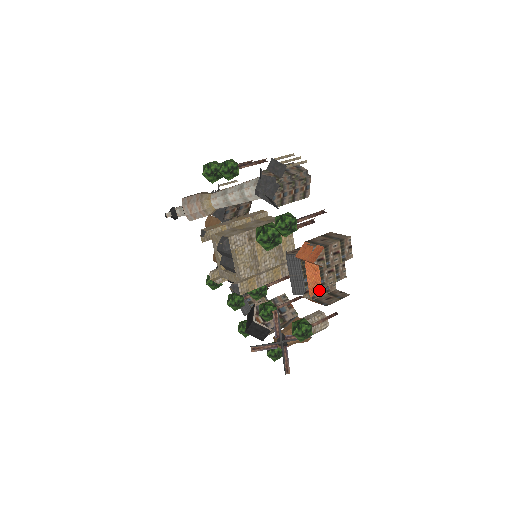
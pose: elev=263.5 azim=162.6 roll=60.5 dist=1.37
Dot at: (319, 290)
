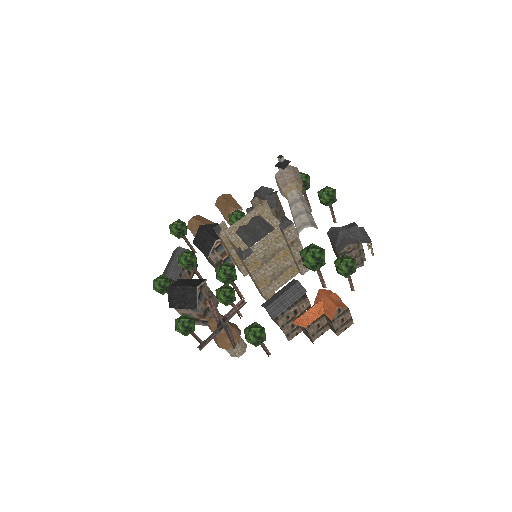
Dot at: (303, 326)
